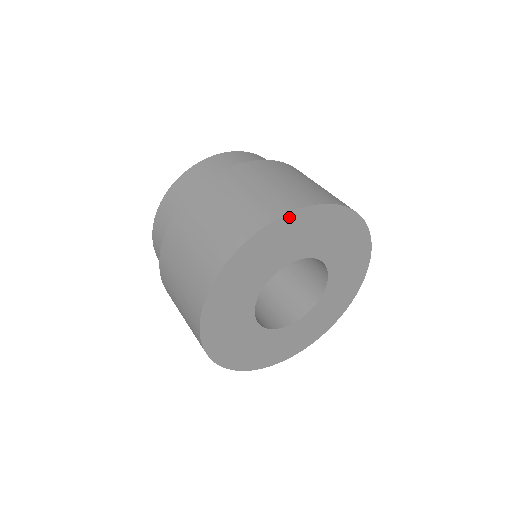
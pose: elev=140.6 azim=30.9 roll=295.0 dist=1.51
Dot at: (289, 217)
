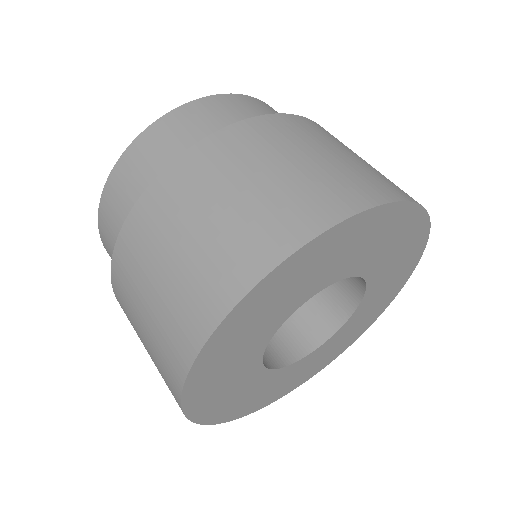
Dot at: (411, 209)
